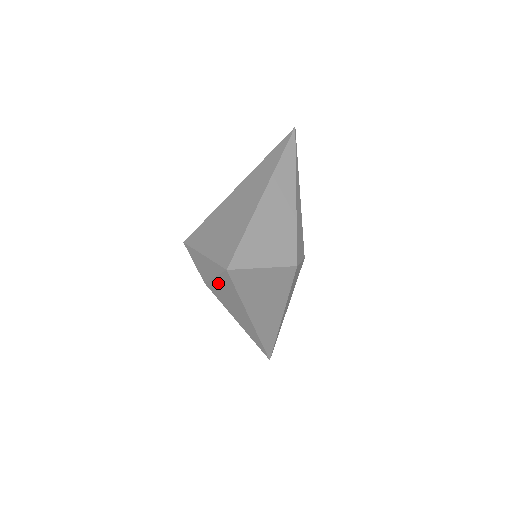
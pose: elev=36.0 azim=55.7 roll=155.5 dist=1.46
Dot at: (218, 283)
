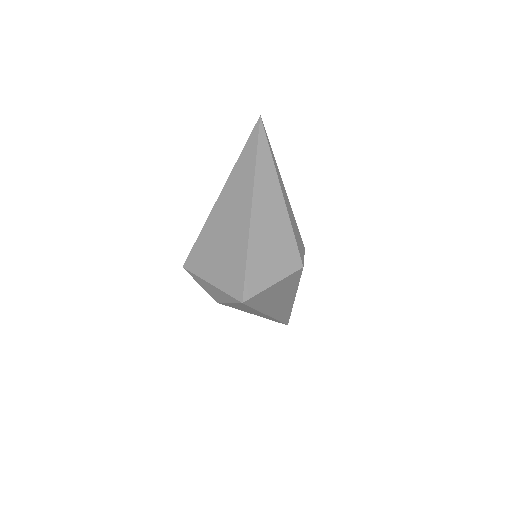
Dot at: (233, 304)
